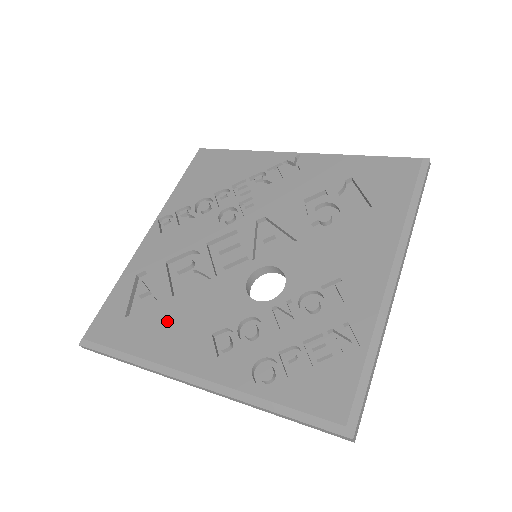
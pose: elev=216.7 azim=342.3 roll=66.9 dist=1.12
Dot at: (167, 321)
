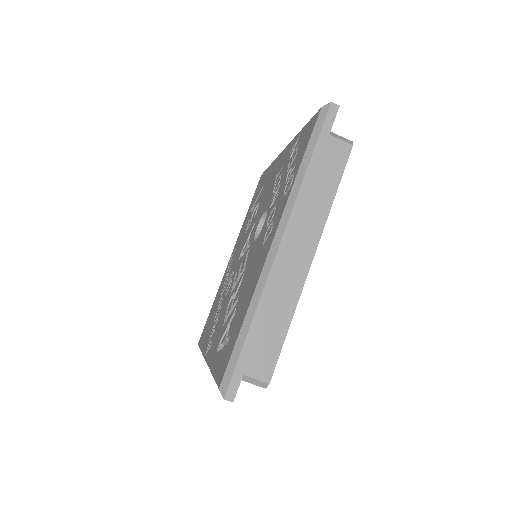
Dot at: (244, 295)
